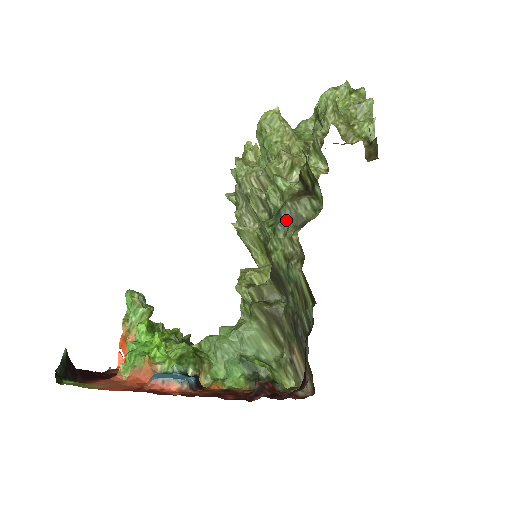
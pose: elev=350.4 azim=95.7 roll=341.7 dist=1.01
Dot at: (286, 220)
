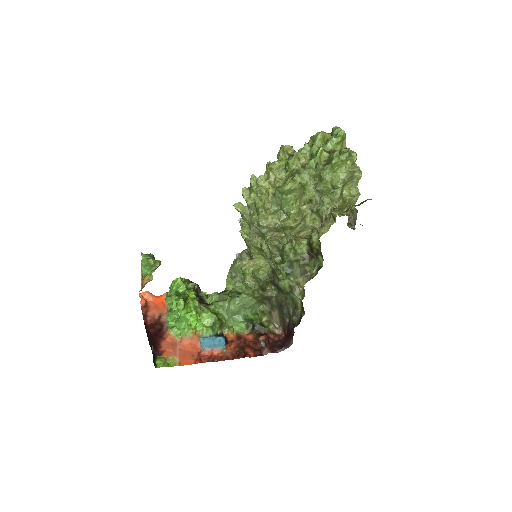
Dot at: (297, 271)
